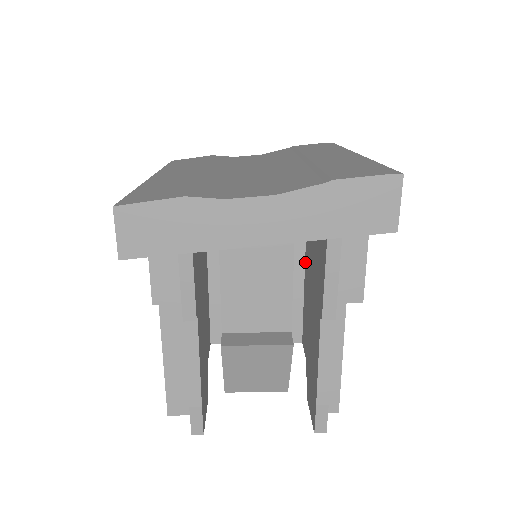
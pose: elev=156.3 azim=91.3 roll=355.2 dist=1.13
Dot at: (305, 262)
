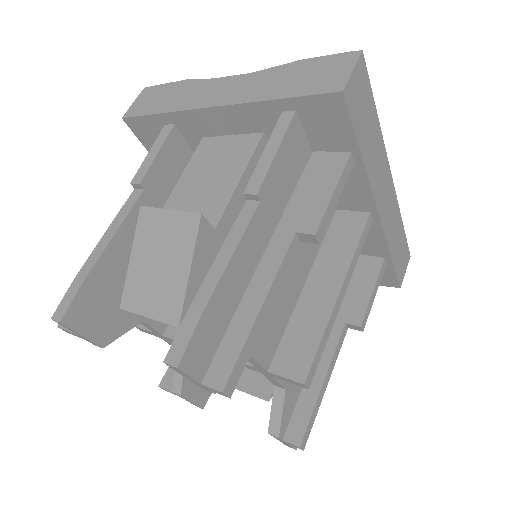
Dot at: occluded
